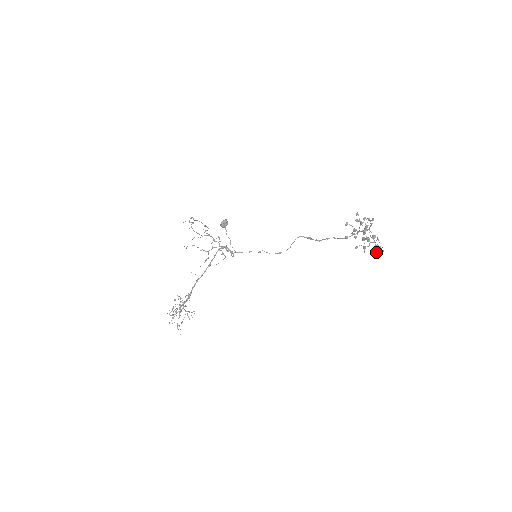
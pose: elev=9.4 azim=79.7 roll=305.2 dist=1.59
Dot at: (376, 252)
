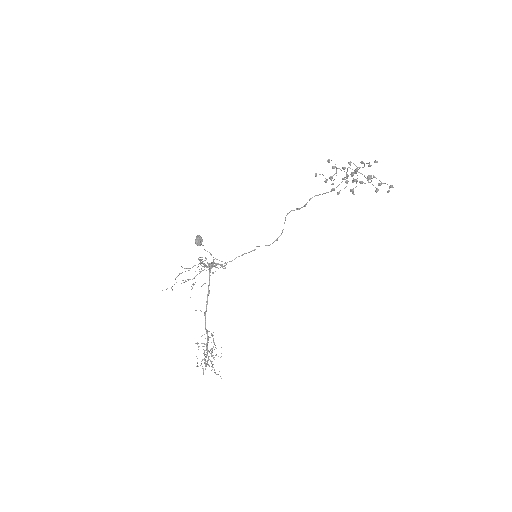
Dot at: (377, 190)
